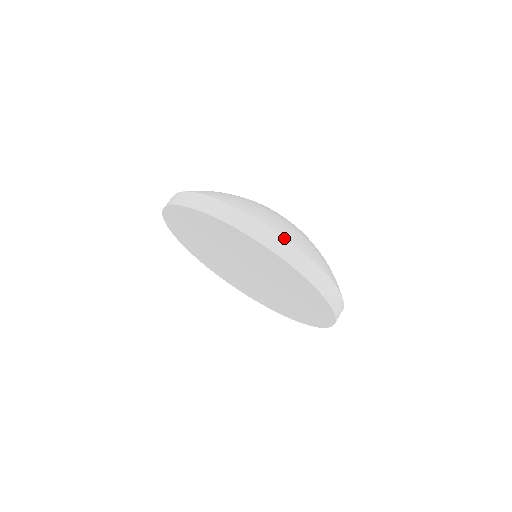
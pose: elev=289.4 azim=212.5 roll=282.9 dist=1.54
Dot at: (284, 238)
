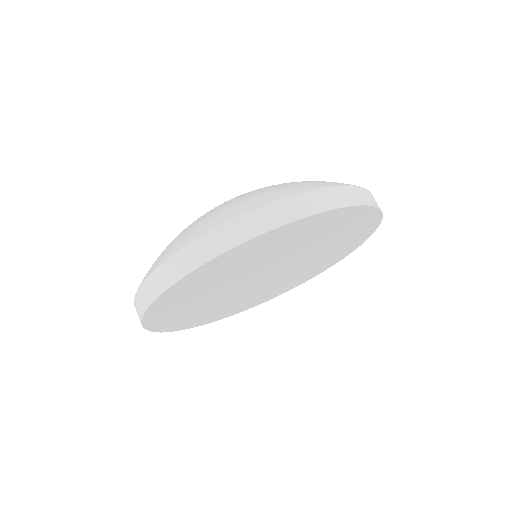
Dot at: (203, 237)
